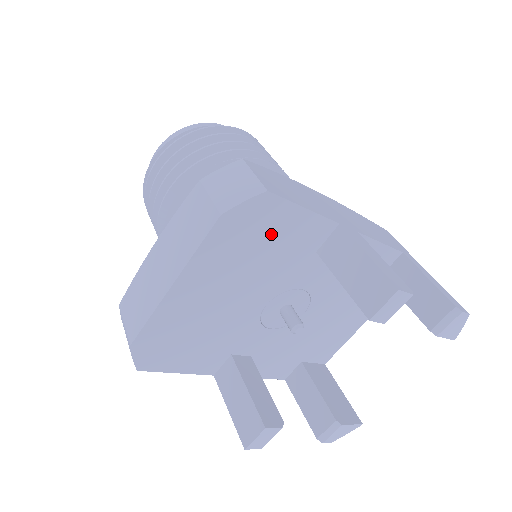
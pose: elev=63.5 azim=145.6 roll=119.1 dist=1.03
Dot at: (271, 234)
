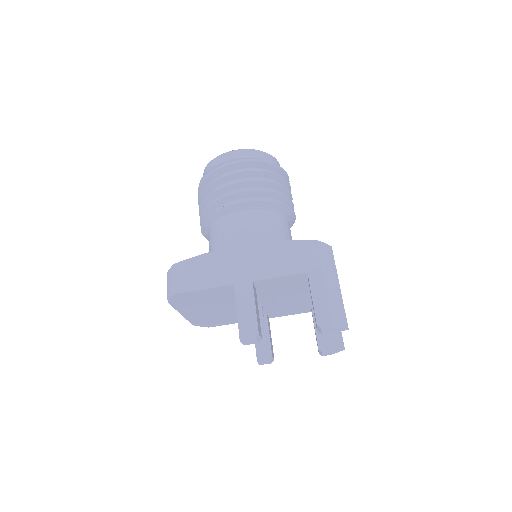
Dot at: (201, 297)
